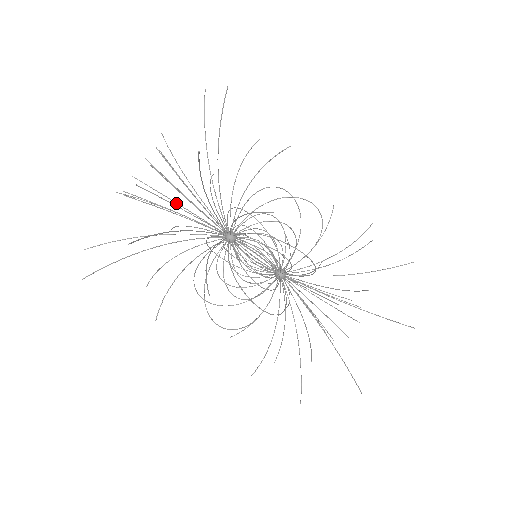
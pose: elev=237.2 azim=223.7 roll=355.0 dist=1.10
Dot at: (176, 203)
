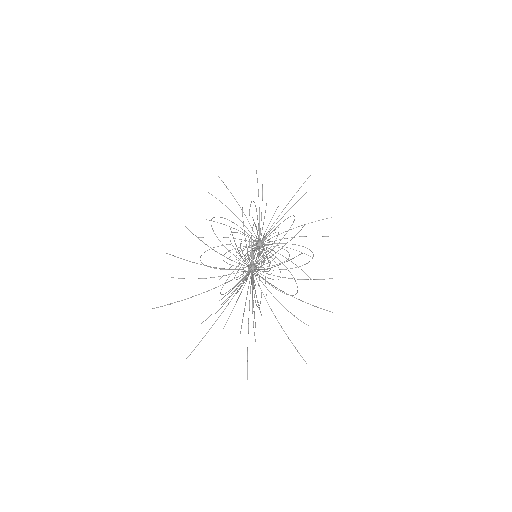
Dot at: occluded
